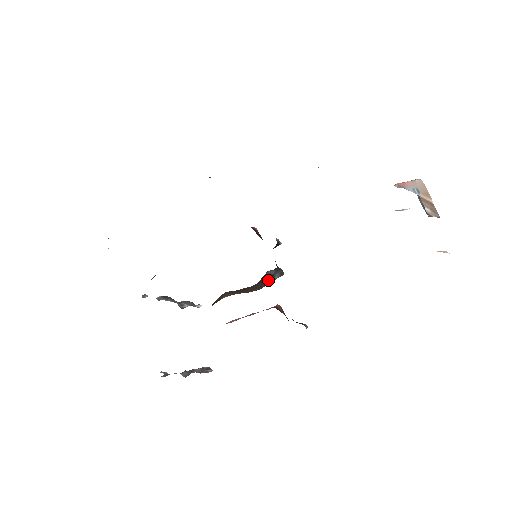
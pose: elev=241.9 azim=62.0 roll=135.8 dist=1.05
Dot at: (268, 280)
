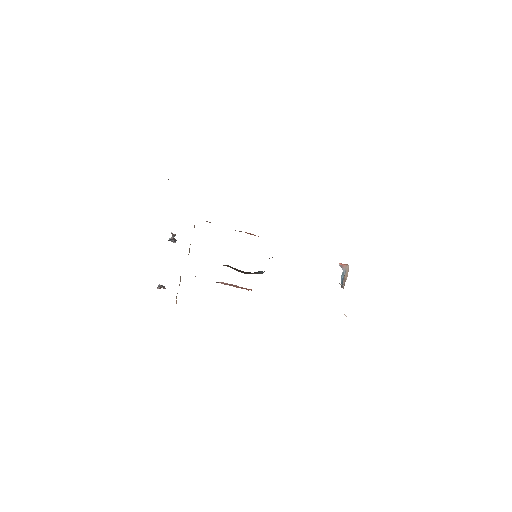
Dot at: (255, 273)
